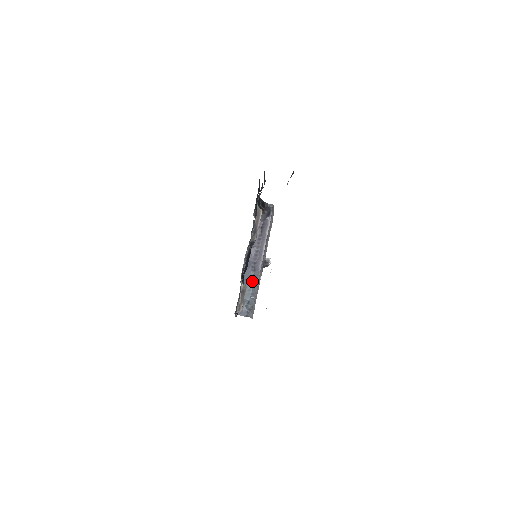
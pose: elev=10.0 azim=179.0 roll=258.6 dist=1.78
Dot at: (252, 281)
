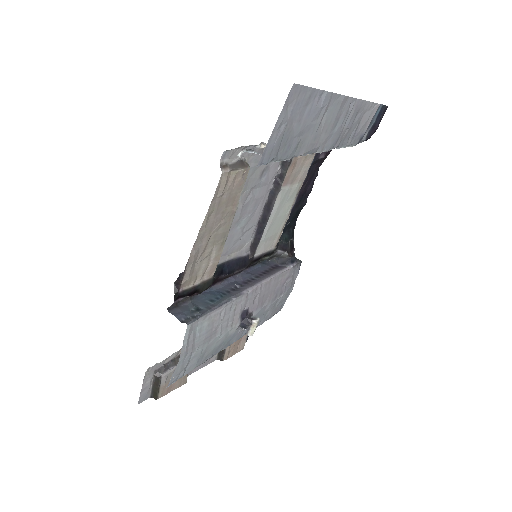
Dot at: (224, 296)
